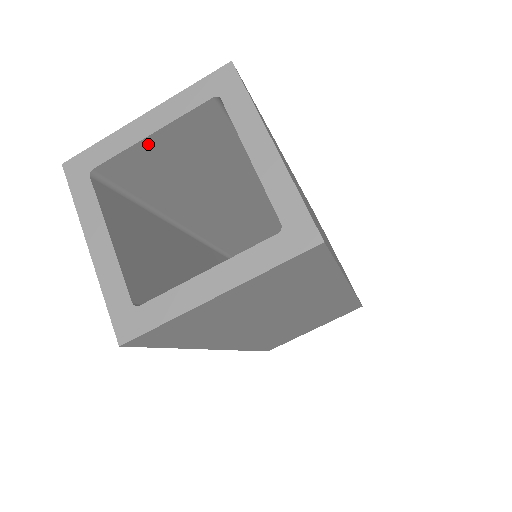
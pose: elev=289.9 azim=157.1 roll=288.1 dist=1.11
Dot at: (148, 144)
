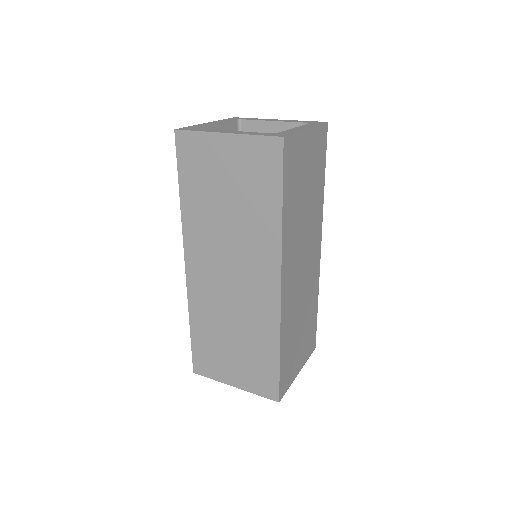
Dot at: occluded
